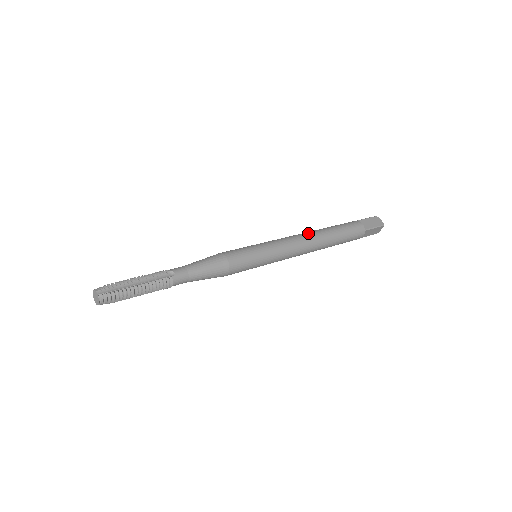
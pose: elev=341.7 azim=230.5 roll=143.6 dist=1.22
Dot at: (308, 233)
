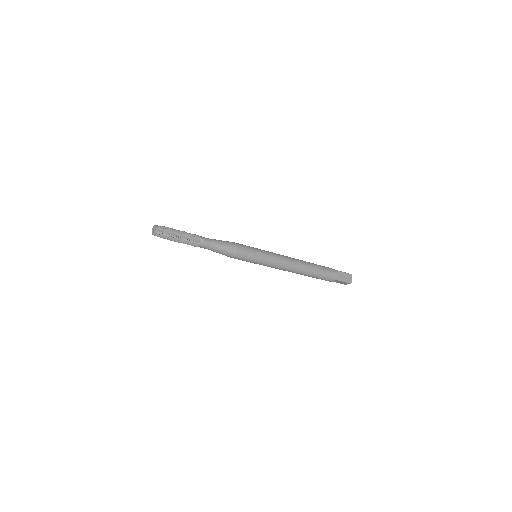
Dot at: (297, 261)
